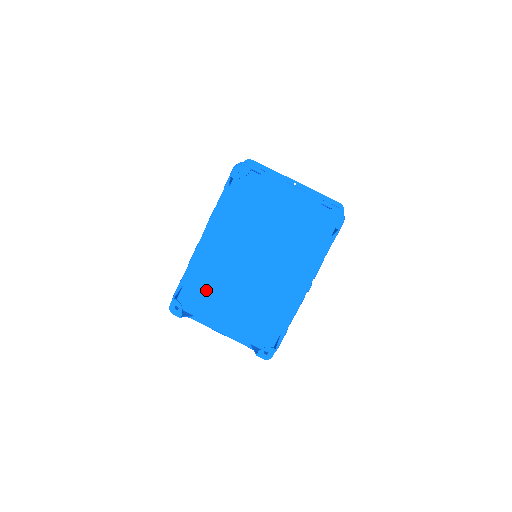
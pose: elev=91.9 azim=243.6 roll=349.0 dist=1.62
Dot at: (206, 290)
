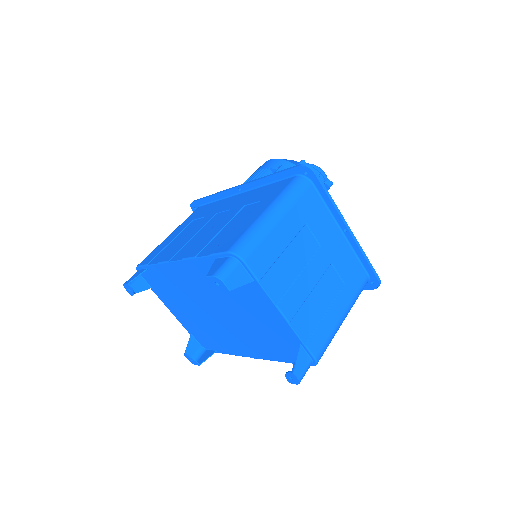
Dot at: (167, 287)
